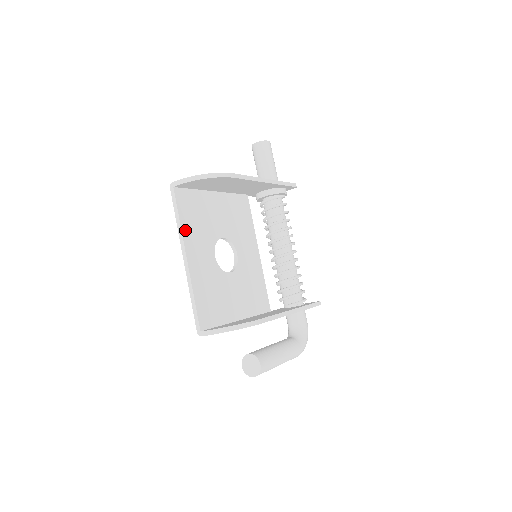
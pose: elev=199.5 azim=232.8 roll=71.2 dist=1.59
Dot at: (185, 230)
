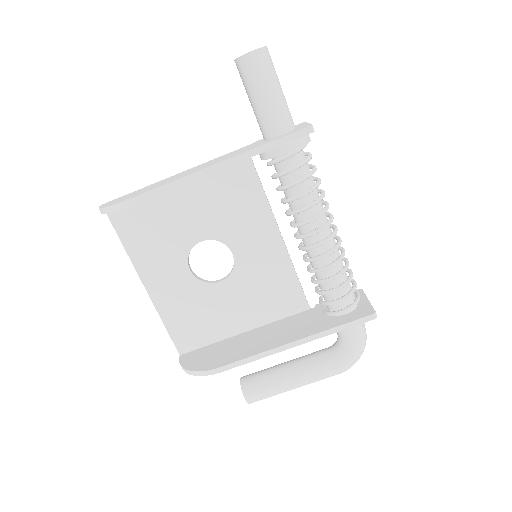
Dot at: (135, 255)
